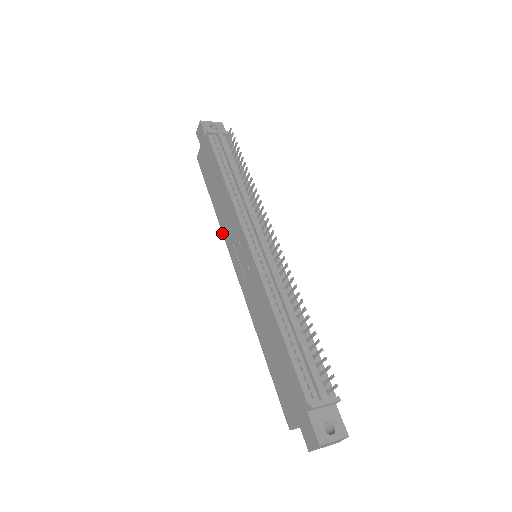
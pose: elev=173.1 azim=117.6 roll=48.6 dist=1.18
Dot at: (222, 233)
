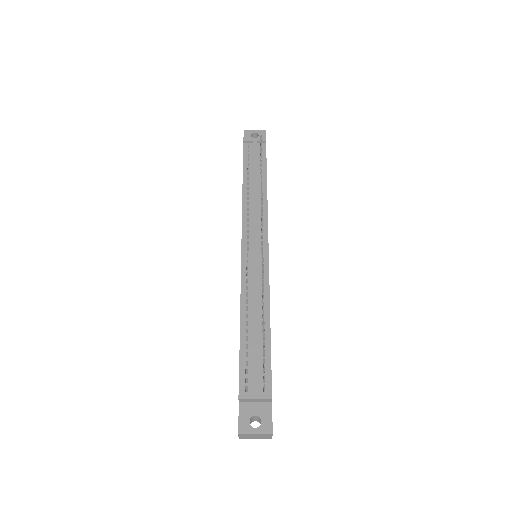
Dot at: occluded
